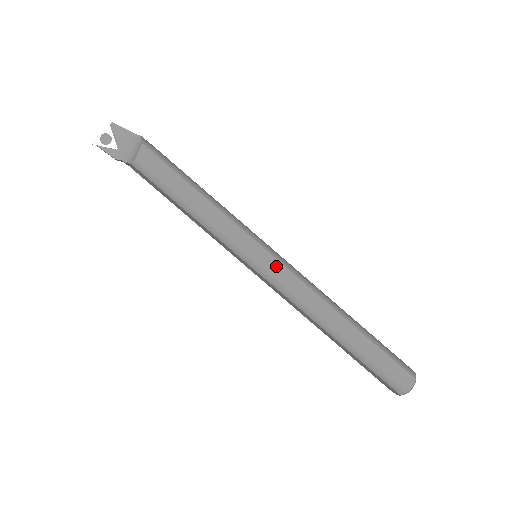
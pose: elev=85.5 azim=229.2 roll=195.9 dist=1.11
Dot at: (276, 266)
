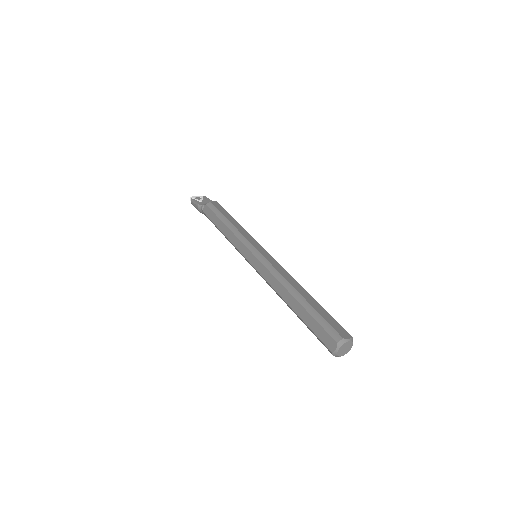
Dot at: (268, 255)
